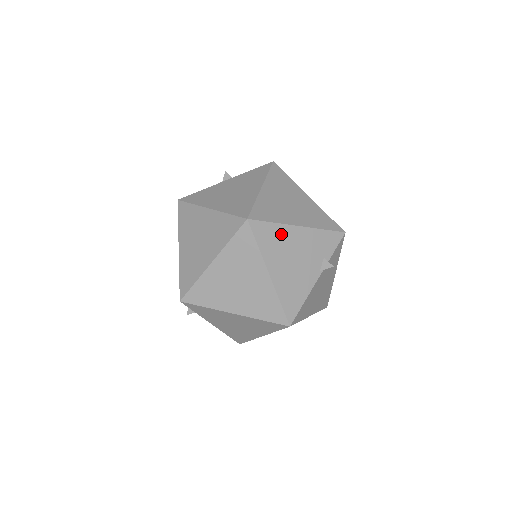
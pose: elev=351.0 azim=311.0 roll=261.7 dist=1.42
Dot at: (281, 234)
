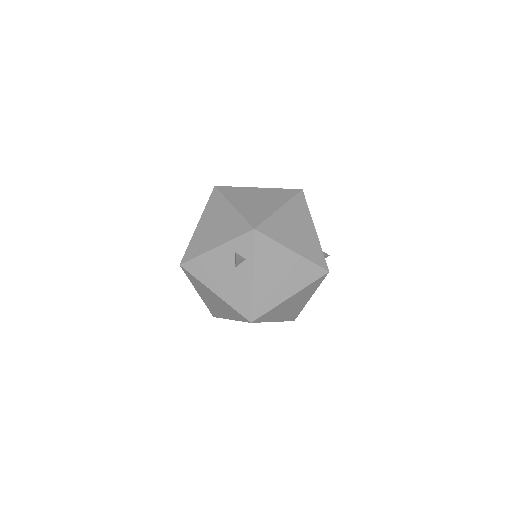
Dot at: occluded
